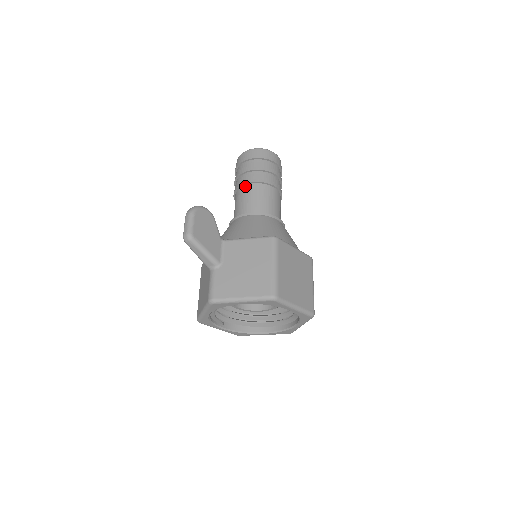
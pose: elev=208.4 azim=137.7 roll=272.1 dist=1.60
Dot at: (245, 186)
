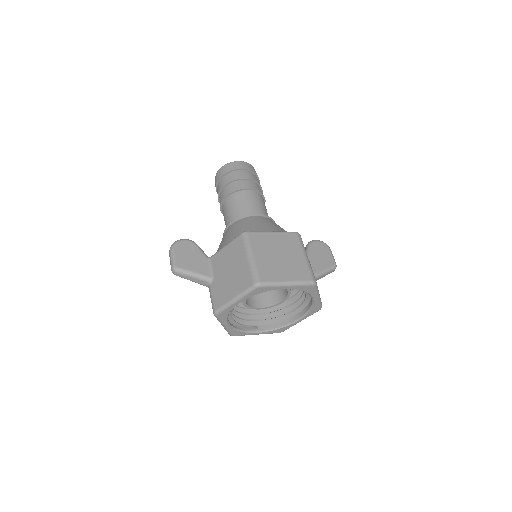
Dot at: (223, 203)
